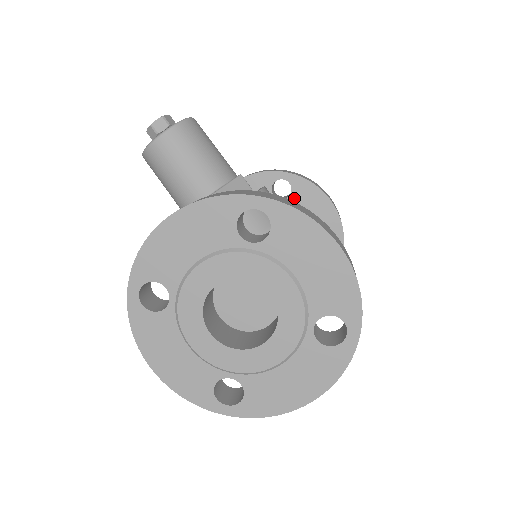
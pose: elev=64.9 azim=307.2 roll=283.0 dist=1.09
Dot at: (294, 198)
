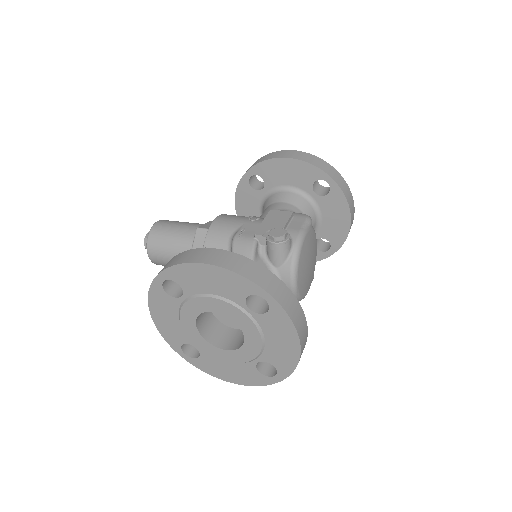
Dot at: (268, 180)
